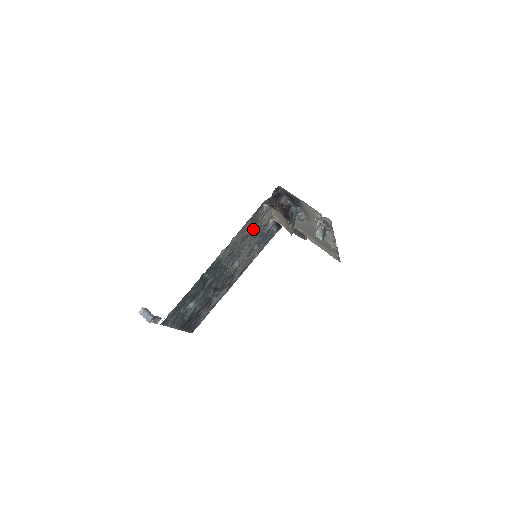
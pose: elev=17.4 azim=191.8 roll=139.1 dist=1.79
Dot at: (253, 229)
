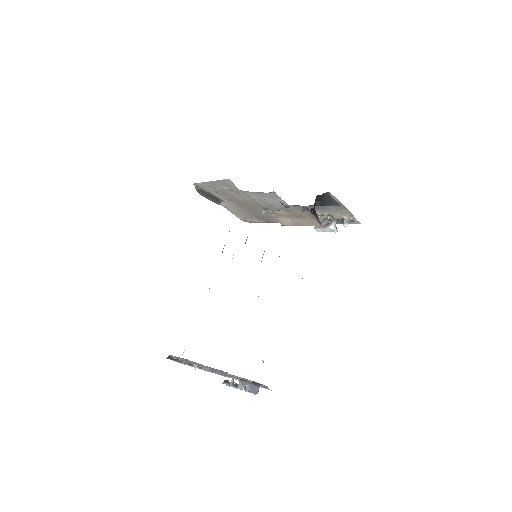
Dot at: occluded
